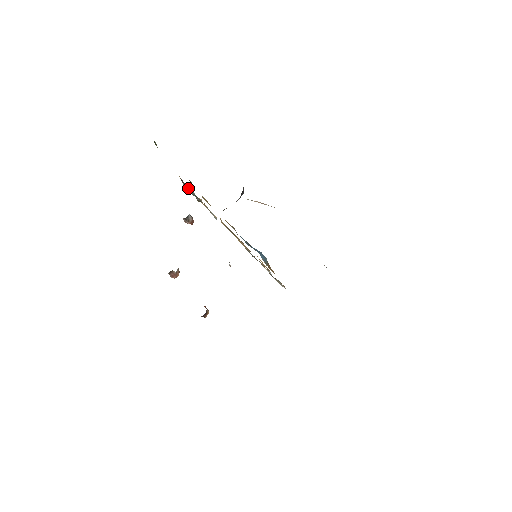
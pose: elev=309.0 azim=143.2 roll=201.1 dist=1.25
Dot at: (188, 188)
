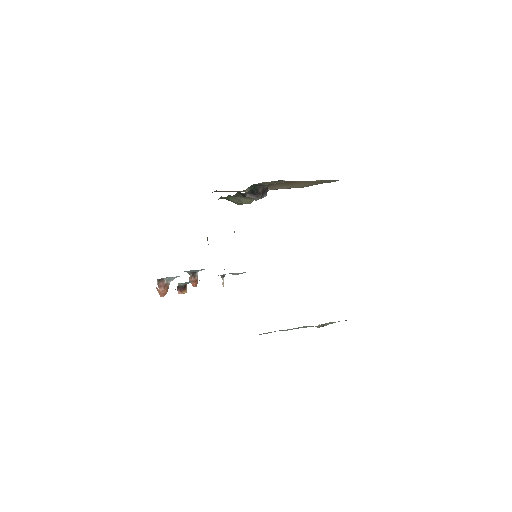
Dot at: occluded
